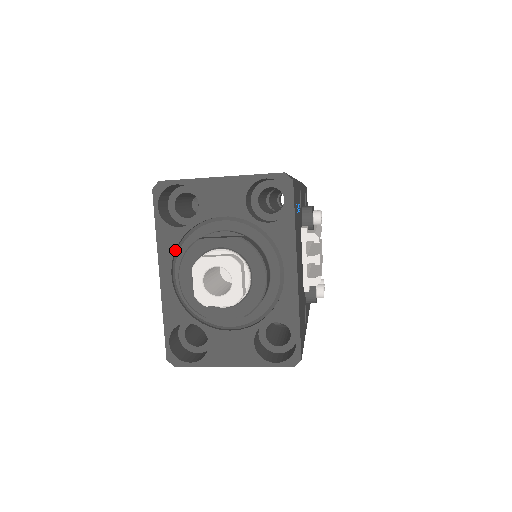
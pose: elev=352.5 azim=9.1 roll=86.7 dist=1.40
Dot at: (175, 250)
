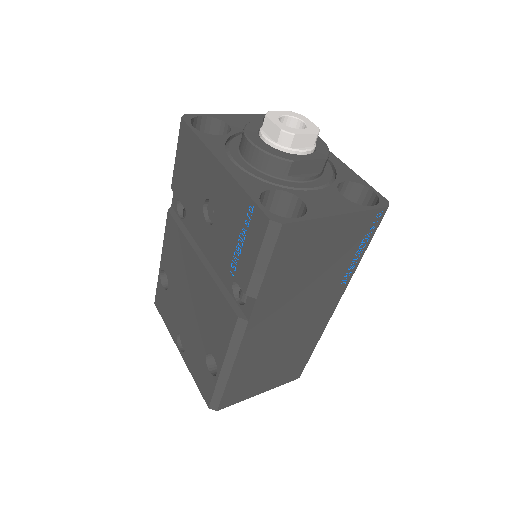
Dot at: (224, 147)
